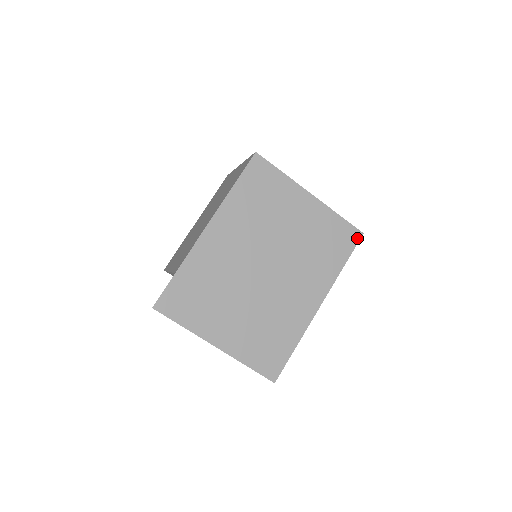
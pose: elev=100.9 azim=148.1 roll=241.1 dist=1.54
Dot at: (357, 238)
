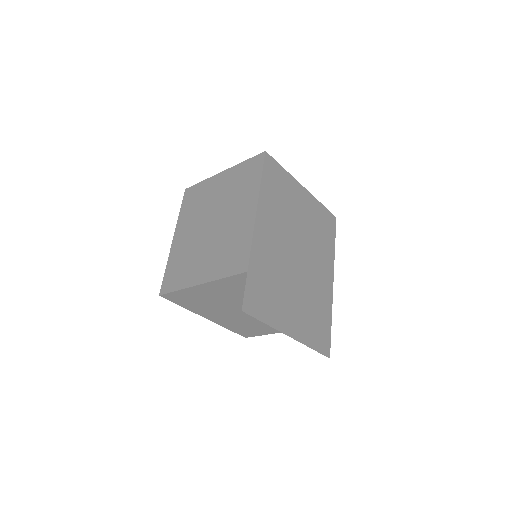
Dot at: (334, 222)
